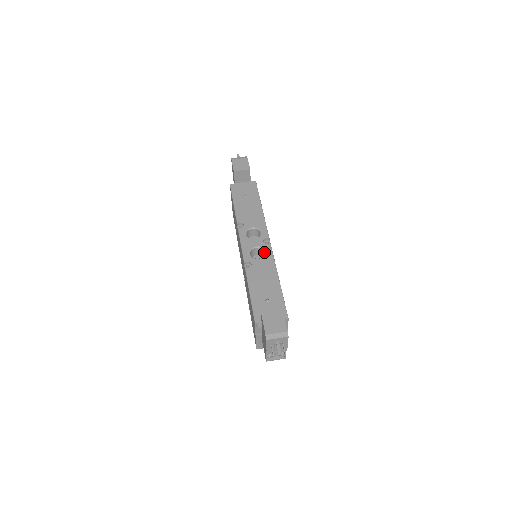
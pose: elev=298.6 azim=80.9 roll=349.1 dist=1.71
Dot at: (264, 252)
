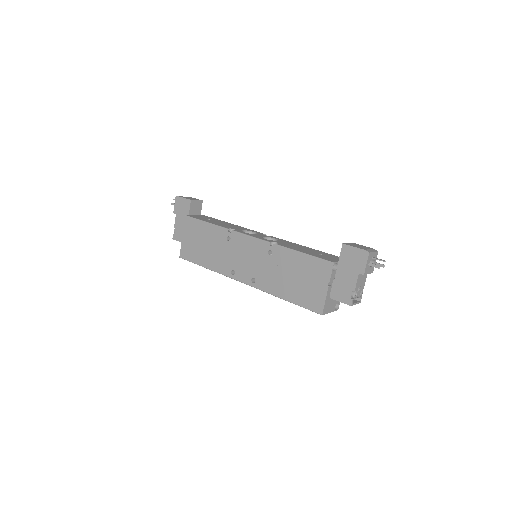
Dot at: (273, 240)
